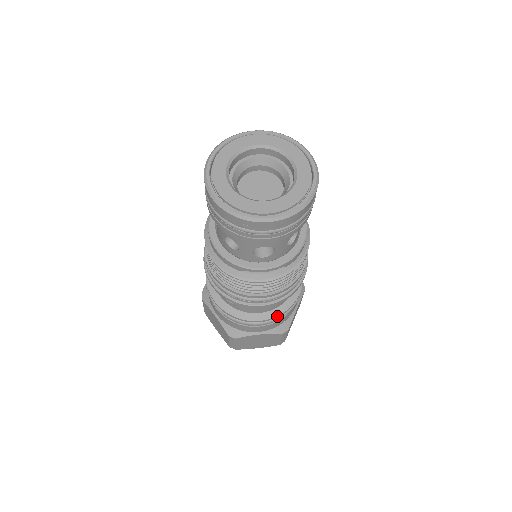
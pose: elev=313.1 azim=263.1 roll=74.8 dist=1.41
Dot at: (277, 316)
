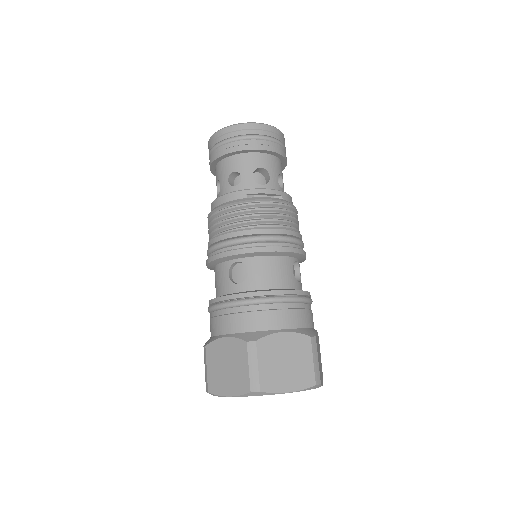
Dot at: (294, 291)
